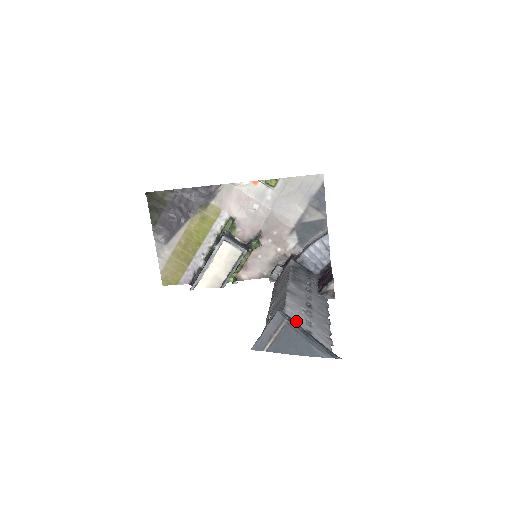
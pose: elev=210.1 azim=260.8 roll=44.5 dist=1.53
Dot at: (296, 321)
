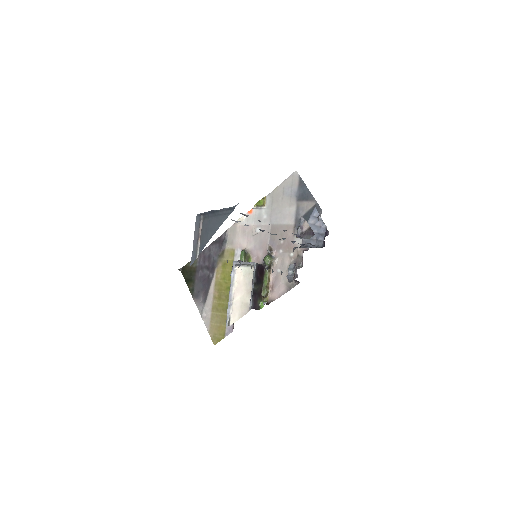
Dot at: occluded
